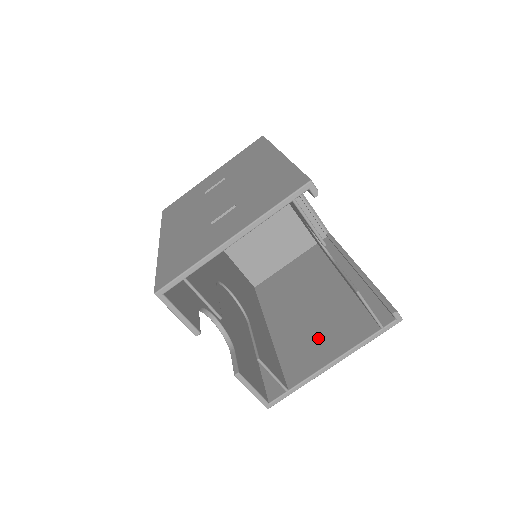
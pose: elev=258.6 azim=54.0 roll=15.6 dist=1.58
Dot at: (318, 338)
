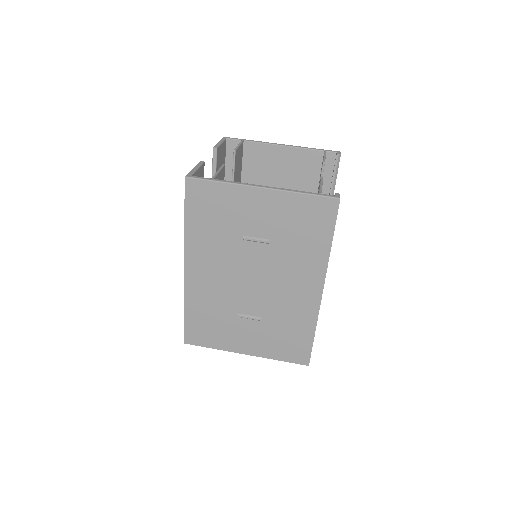
Dot at: occluded
